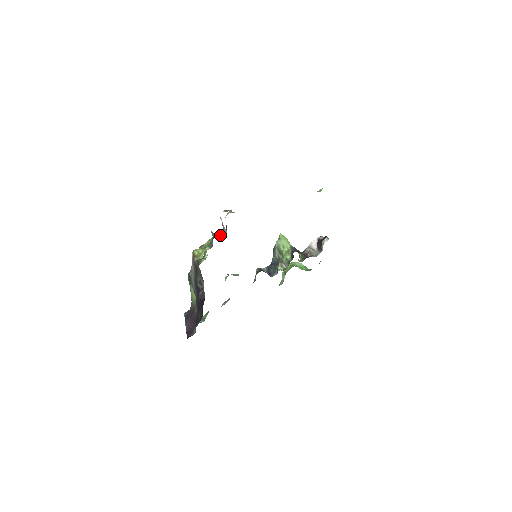
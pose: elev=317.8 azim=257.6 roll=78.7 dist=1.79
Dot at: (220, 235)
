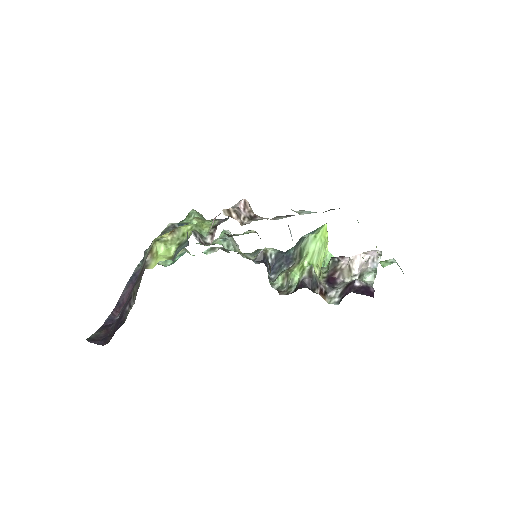
Dot at: (210, 227)
